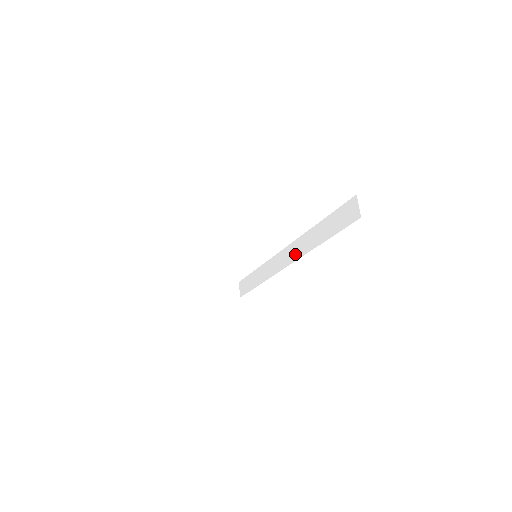
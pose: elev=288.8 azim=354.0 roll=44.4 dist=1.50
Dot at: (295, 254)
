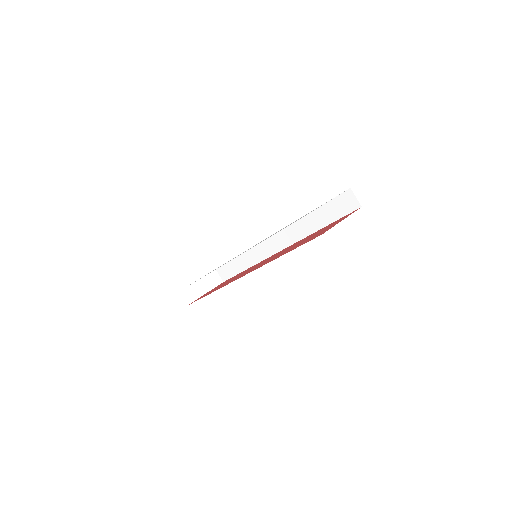
Dot at: (287, 240)
